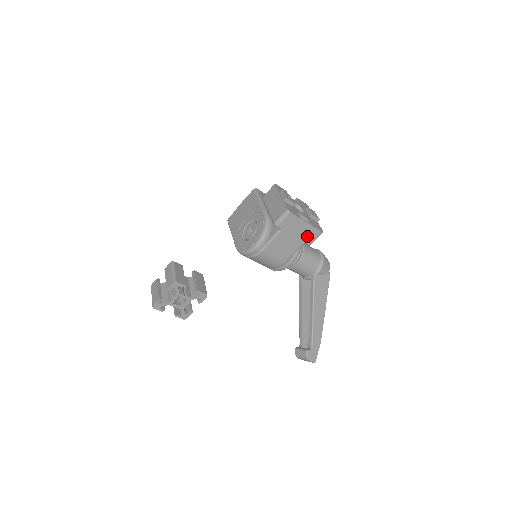
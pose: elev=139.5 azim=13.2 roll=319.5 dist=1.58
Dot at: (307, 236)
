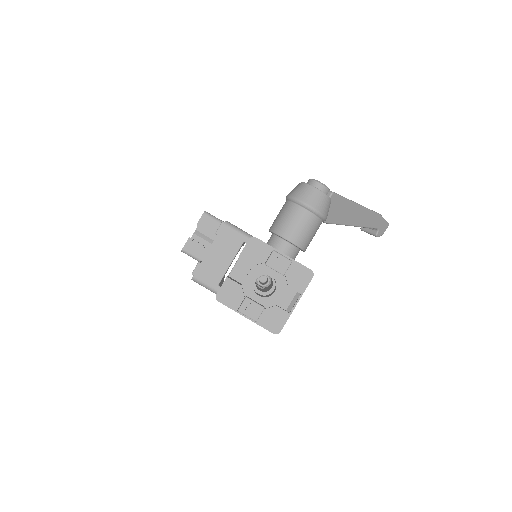
Dot at: occluded
